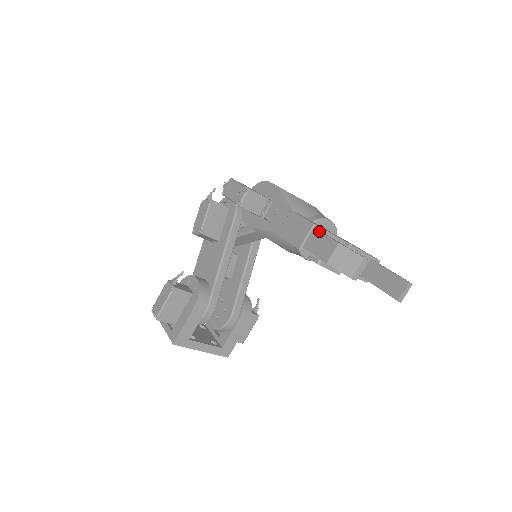
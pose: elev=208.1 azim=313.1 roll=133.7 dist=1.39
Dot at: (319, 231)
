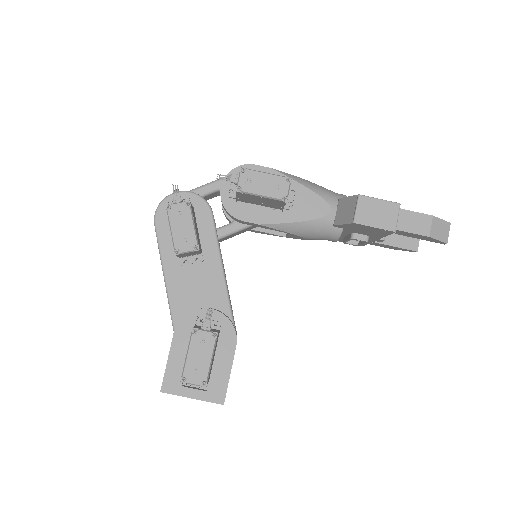
Dot at: (404, 209)
